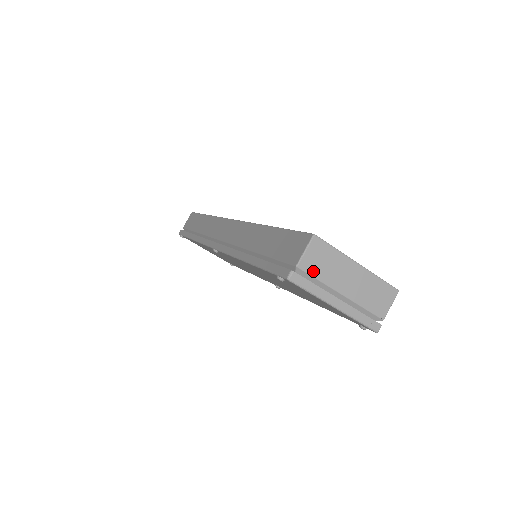
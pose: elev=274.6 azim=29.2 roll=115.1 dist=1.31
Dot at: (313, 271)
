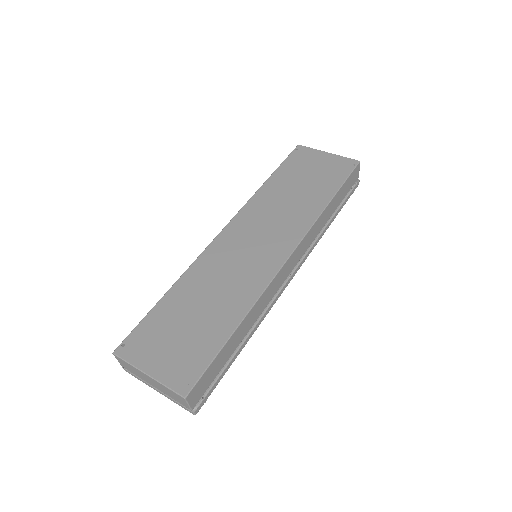
Dot at: (130, 371)
